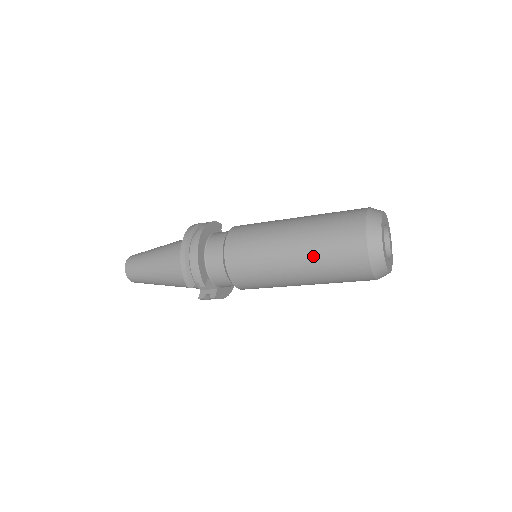
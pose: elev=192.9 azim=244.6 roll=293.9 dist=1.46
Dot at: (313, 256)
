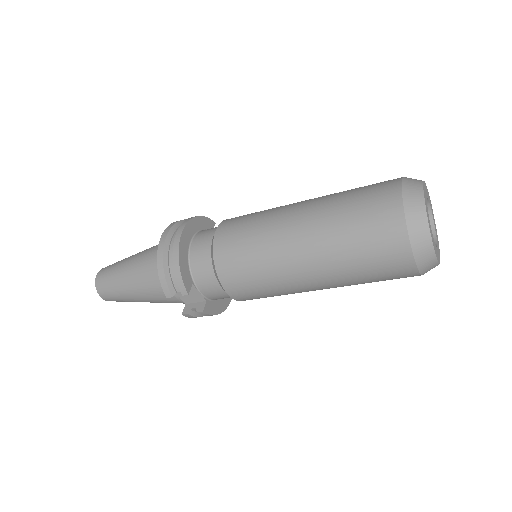
Dot at: (330, 242)
